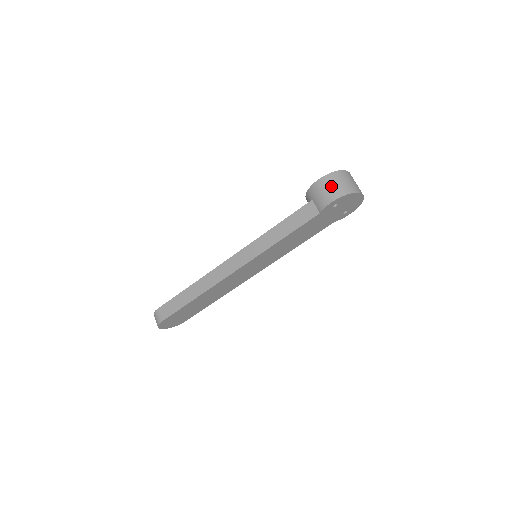
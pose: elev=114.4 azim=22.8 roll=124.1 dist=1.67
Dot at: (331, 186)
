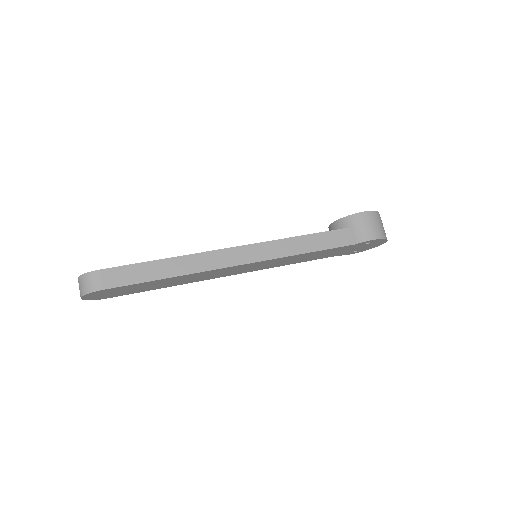
Dot at: (376, 224)
